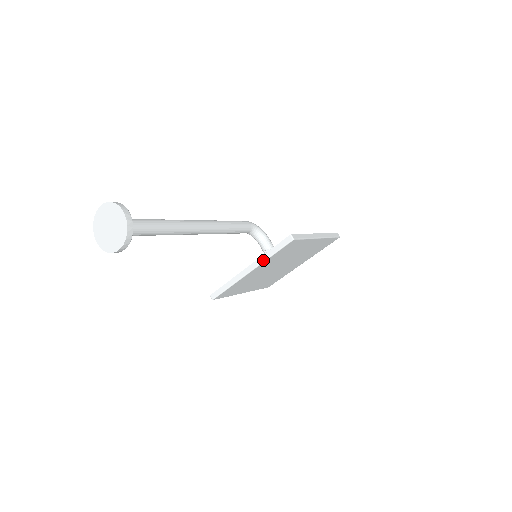
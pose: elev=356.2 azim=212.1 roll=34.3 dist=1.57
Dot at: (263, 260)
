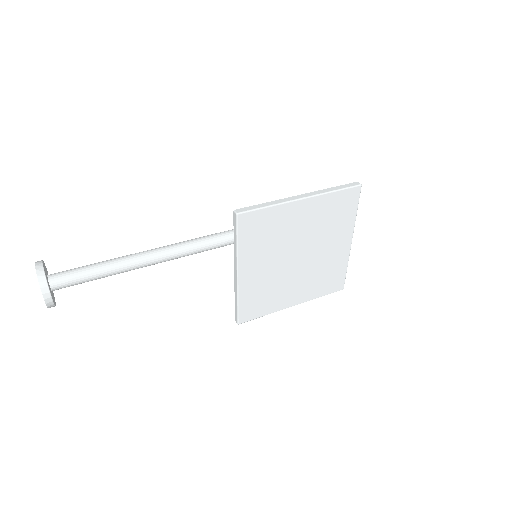
Dot at: (236, 255)
